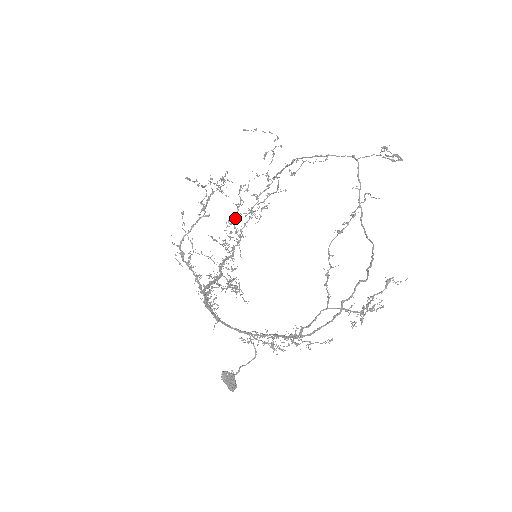
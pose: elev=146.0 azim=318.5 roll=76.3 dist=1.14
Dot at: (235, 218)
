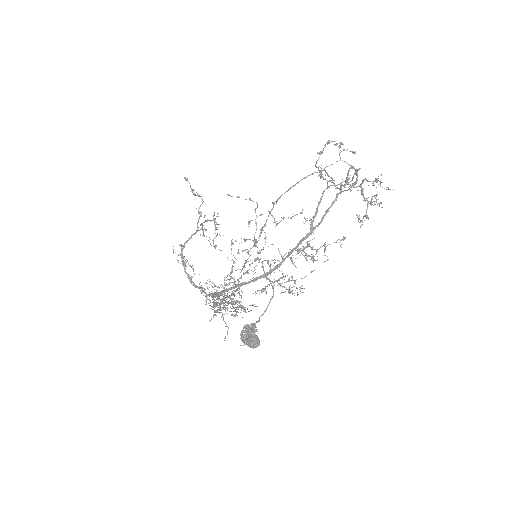
Dot at: (231, 273)
